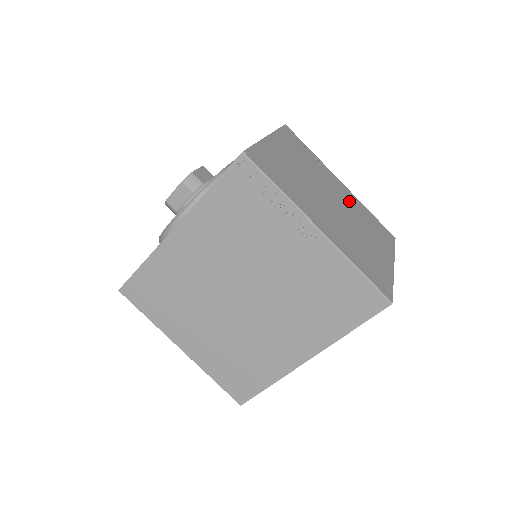
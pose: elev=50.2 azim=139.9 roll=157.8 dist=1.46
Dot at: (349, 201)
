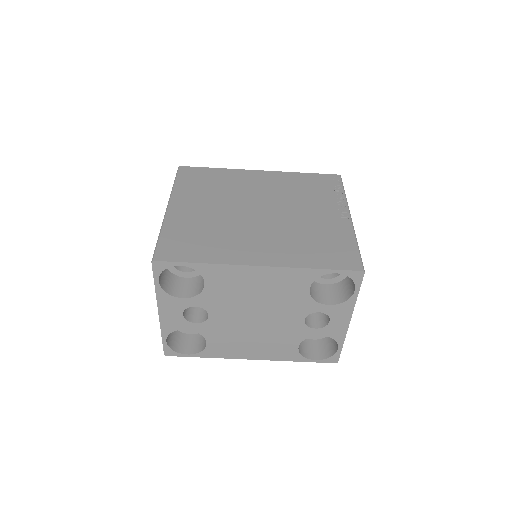
Dot at: occluded
